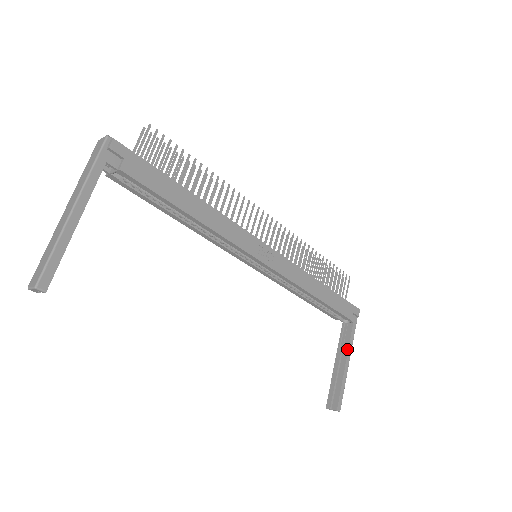
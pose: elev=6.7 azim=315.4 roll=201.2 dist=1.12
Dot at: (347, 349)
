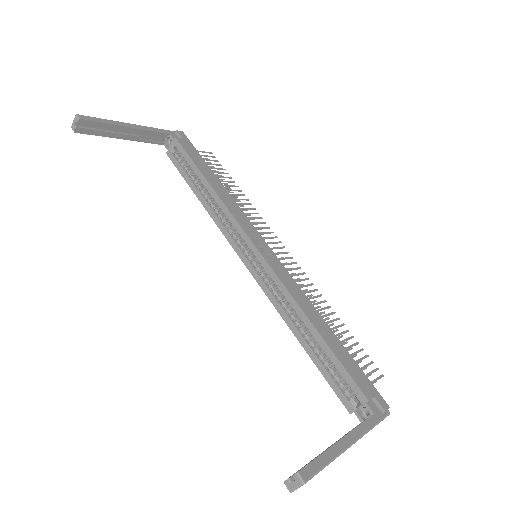
Dot at: occluded
